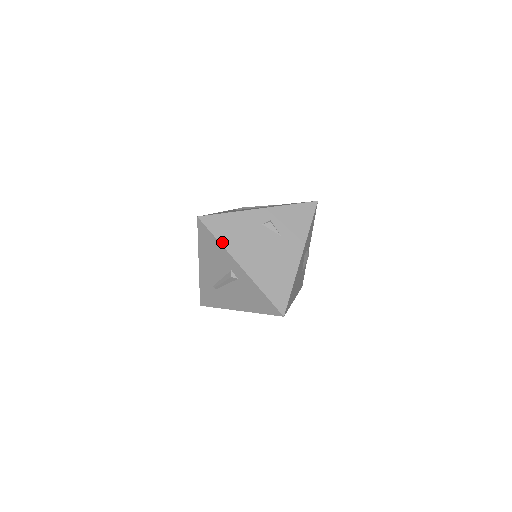
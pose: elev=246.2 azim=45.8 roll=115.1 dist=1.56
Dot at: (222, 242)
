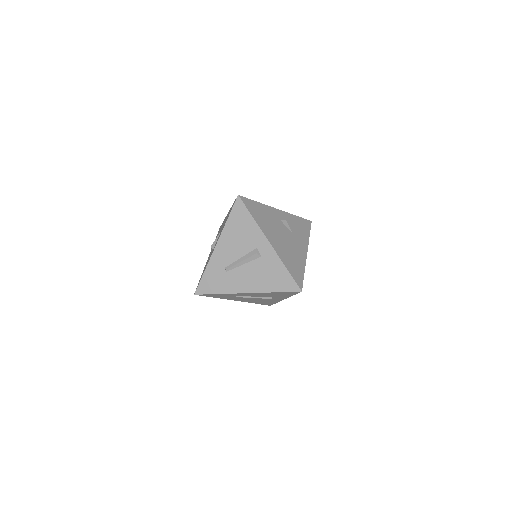
Dot at: (256, 220)
